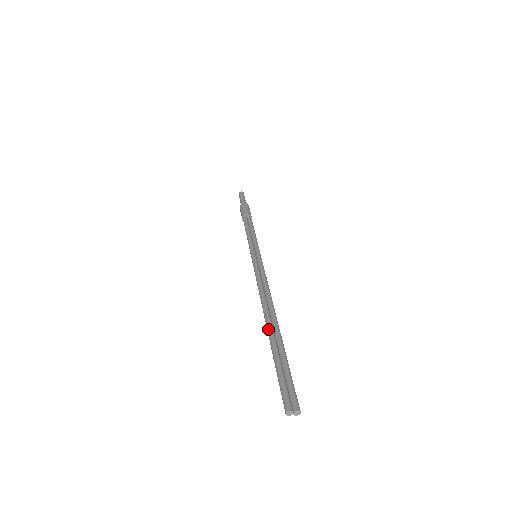
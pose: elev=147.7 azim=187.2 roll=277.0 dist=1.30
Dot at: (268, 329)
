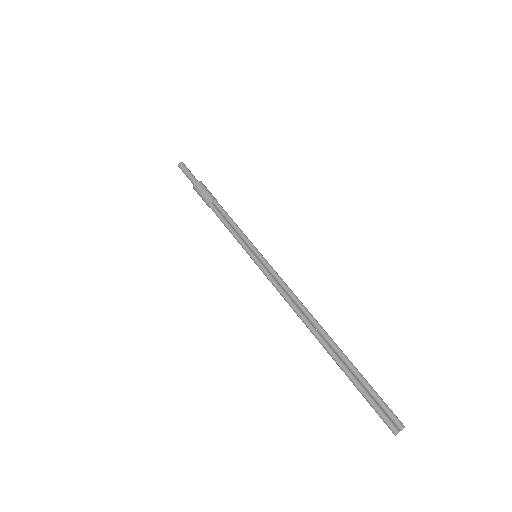
Dot at: (327, 351)
